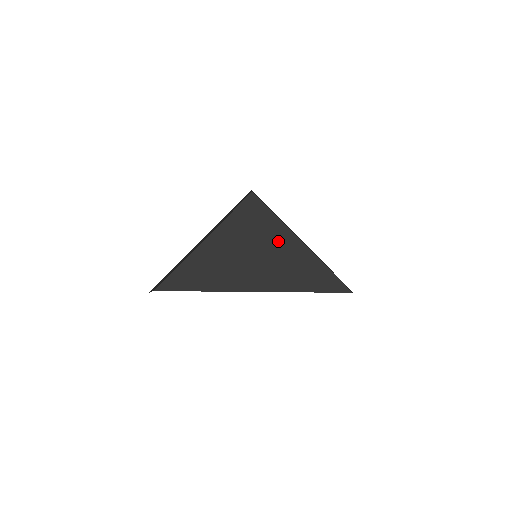
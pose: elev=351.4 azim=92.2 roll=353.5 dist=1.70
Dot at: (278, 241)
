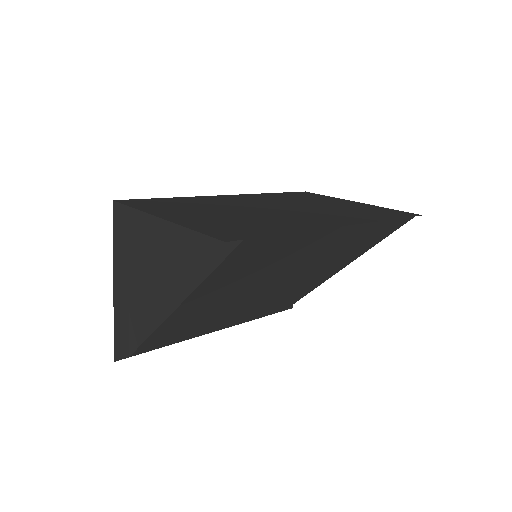
Dot at: (163, 234)
